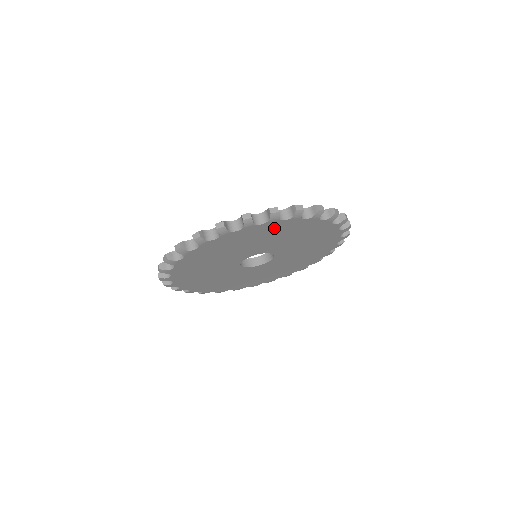
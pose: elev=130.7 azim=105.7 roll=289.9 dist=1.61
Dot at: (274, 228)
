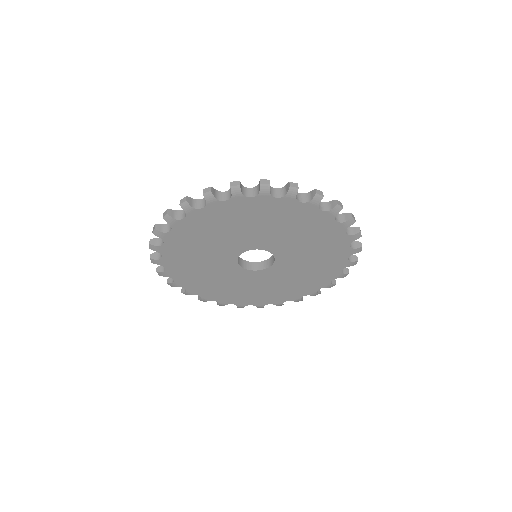
Dot at: (267, 208)
